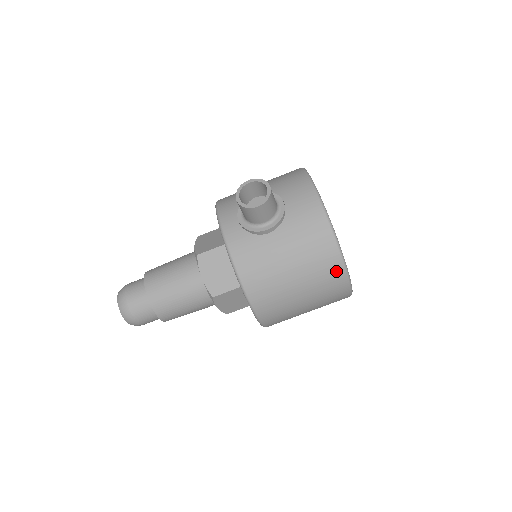
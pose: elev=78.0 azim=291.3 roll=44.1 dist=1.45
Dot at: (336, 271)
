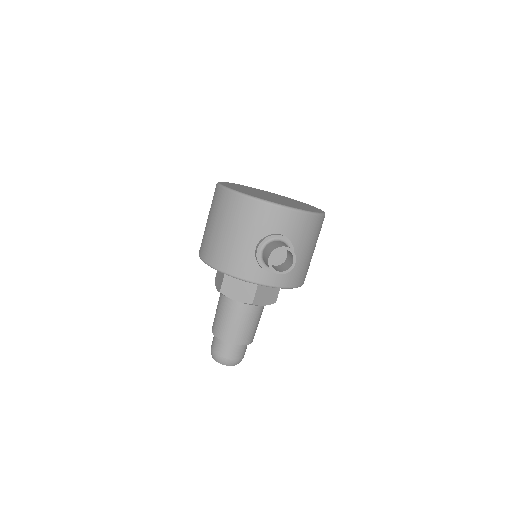
Dot at: occluded
